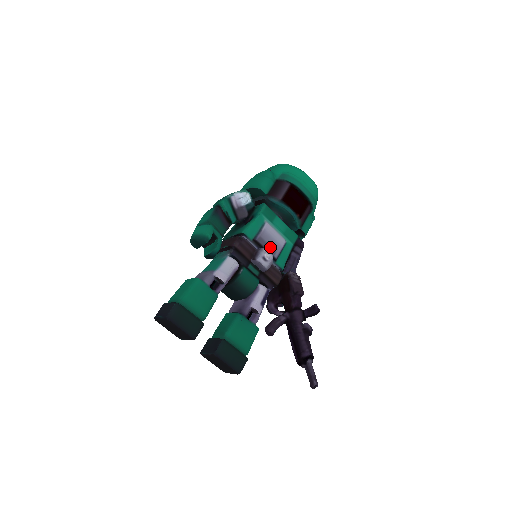
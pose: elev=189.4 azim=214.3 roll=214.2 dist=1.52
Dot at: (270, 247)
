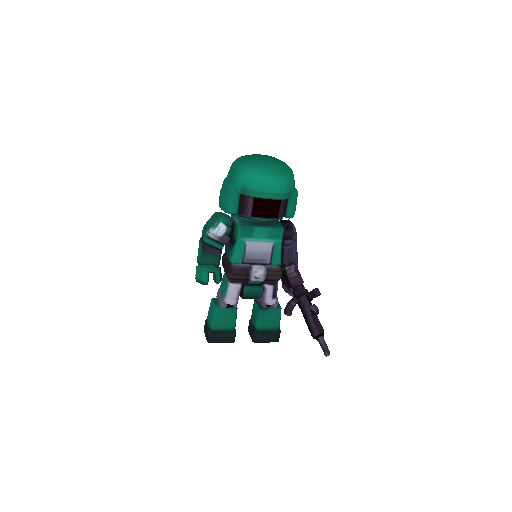
Dot at: (259, 260)
